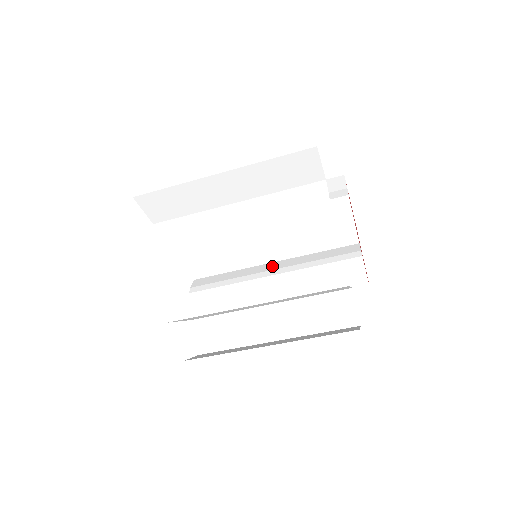
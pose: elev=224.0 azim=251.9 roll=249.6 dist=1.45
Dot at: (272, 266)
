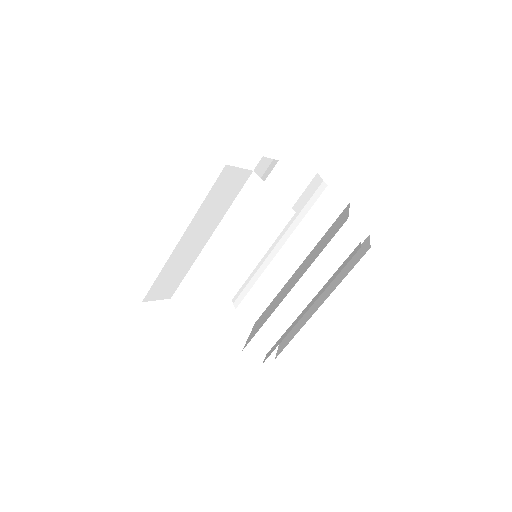
Dot at: occluded
